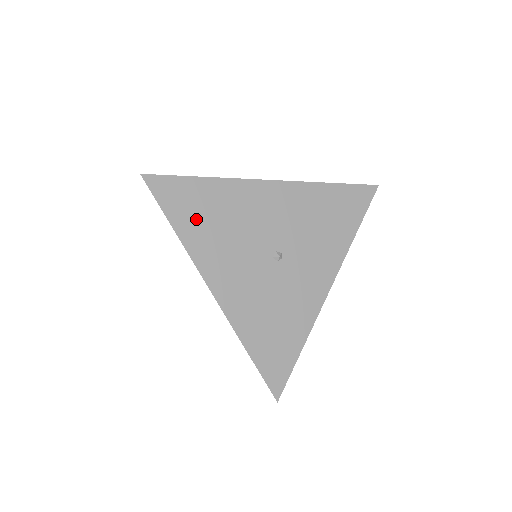
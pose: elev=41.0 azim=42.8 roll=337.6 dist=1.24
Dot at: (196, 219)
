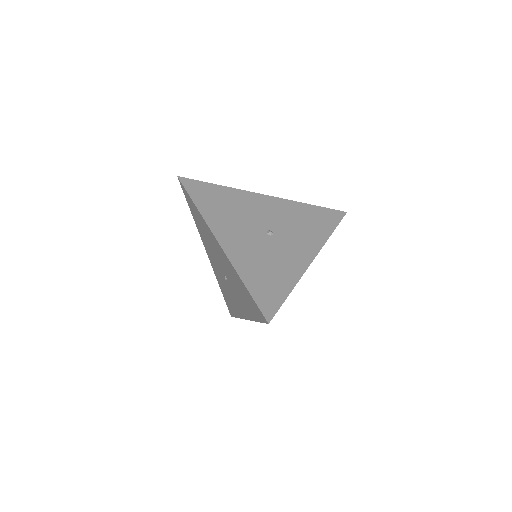
Dot at: (211, 203)
